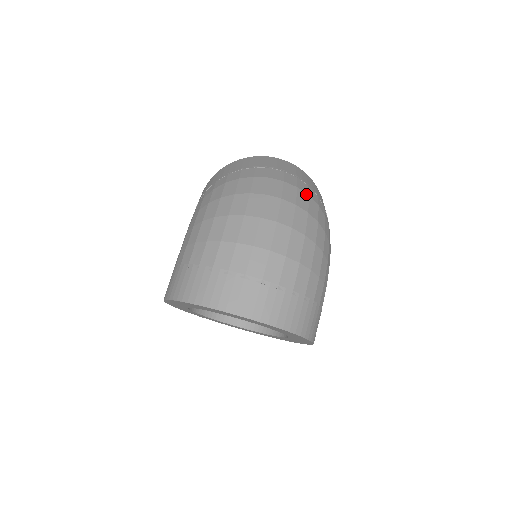
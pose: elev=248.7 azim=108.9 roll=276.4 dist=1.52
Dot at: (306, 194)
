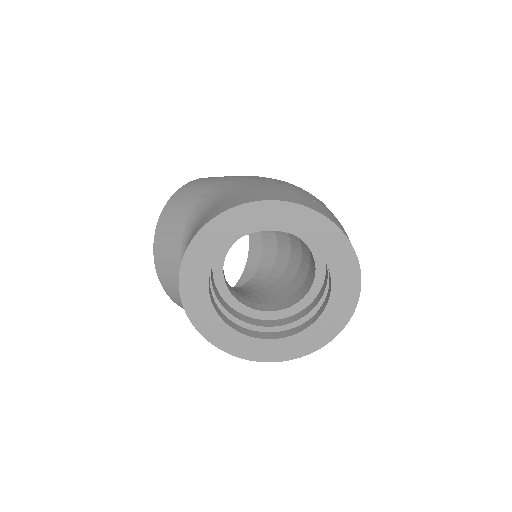
Dot at: occluded
